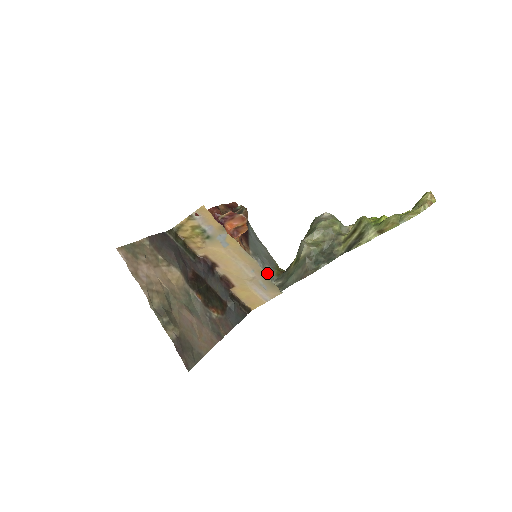
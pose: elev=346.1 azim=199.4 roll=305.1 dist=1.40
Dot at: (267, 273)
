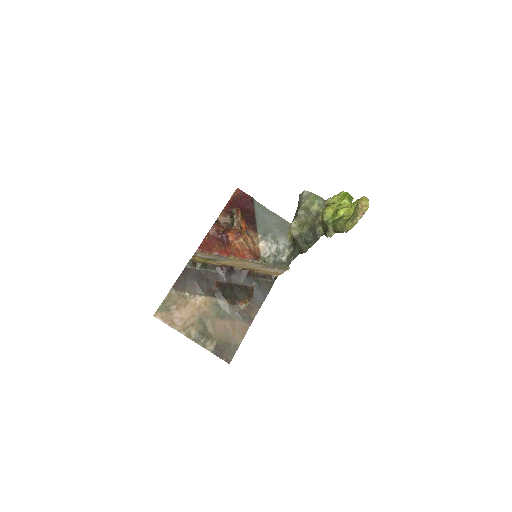
Dot at: (280, 245)
